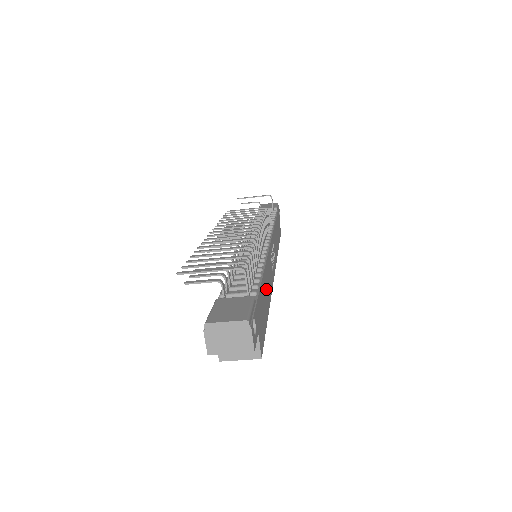
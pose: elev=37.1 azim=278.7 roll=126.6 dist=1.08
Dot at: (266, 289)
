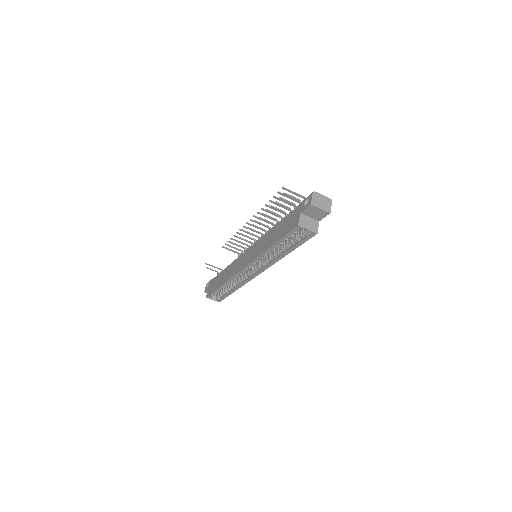
Dot at: occluded
